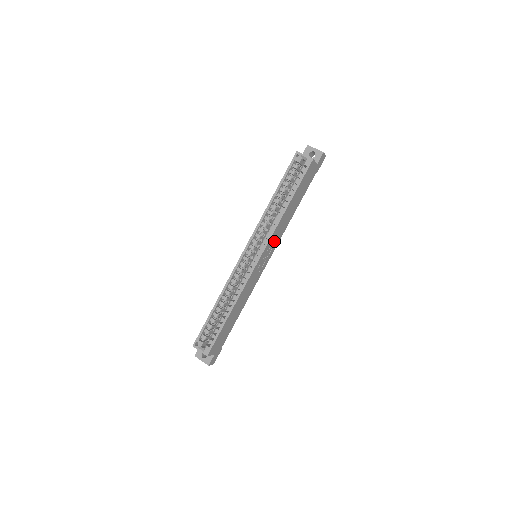
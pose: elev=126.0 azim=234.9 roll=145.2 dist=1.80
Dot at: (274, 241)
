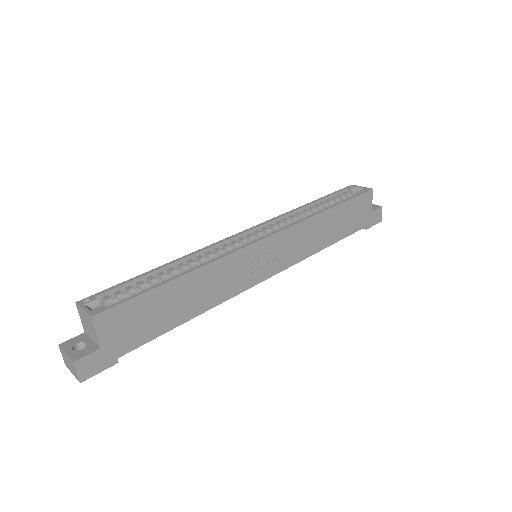
Dot at: (291, 247)
